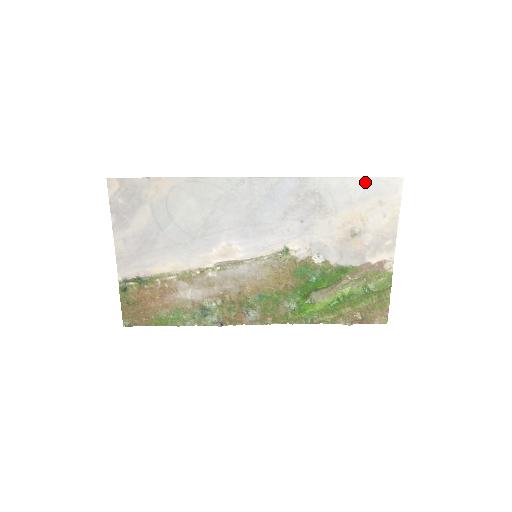
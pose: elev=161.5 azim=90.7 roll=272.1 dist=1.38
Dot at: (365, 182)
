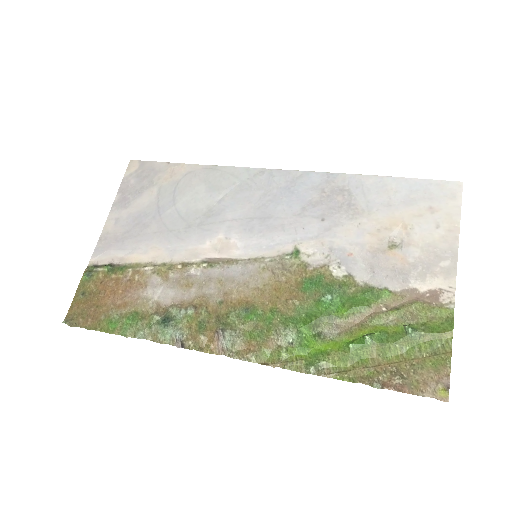
Dot at: (410, 183)
